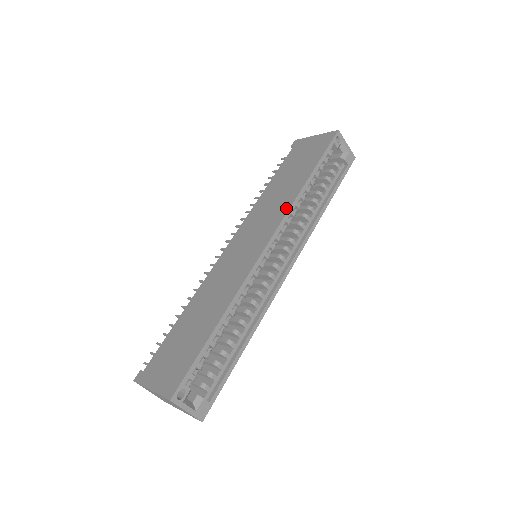
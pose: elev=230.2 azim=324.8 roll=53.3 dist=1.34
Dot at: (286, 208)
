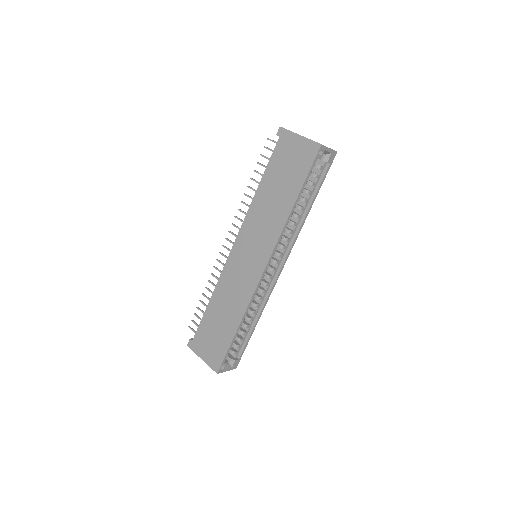
Dot at: (278, 233)
